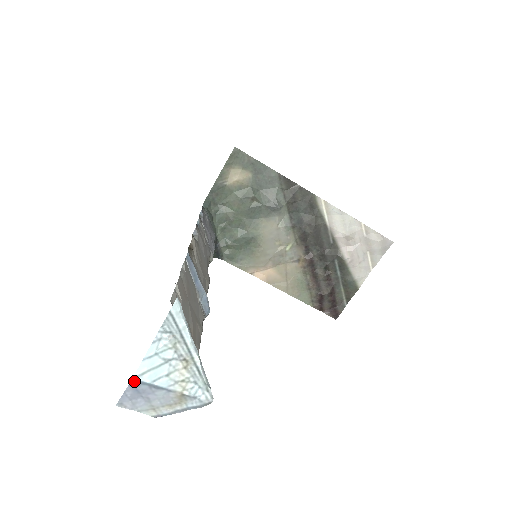
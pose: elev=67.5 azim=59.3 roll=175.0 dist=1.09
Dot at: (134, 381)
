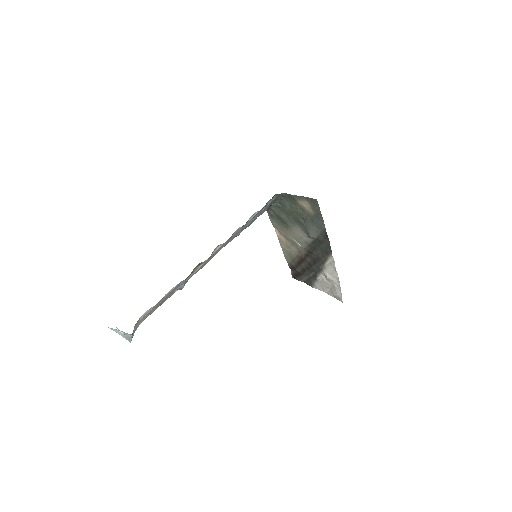
Dot at: (108, 327)
